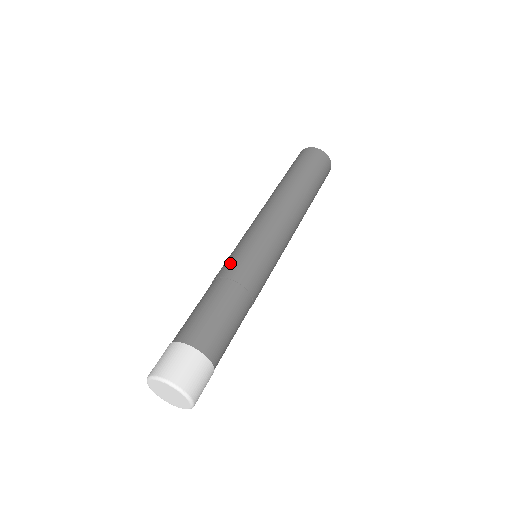
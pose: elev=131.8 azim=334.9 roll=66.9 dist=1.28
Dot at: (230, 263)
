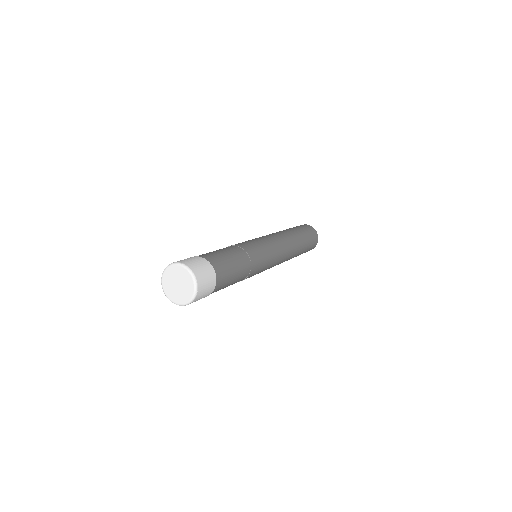
Dot at: occluded
